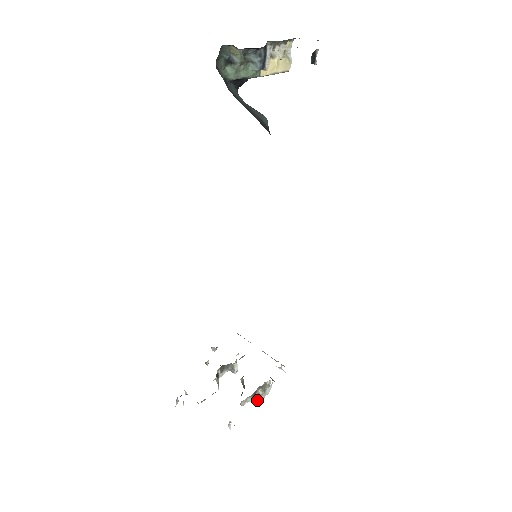
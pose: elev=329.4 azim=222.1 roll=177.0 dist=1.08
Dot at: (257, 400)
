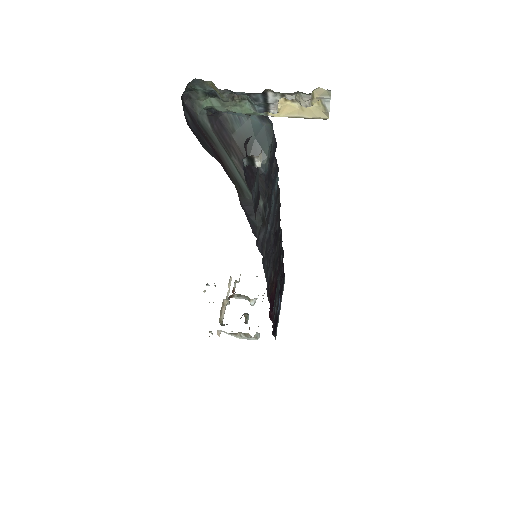
Dot at: (238, 337)
